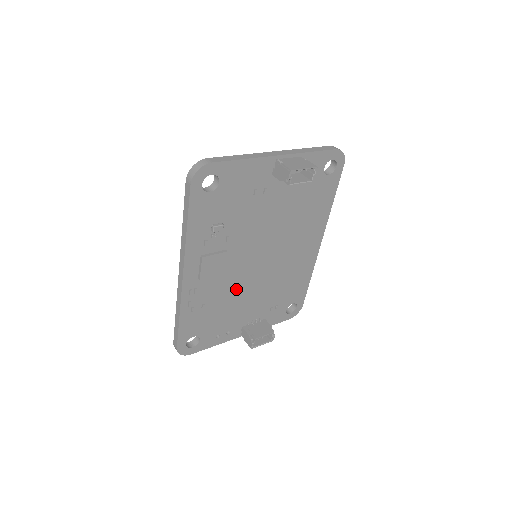
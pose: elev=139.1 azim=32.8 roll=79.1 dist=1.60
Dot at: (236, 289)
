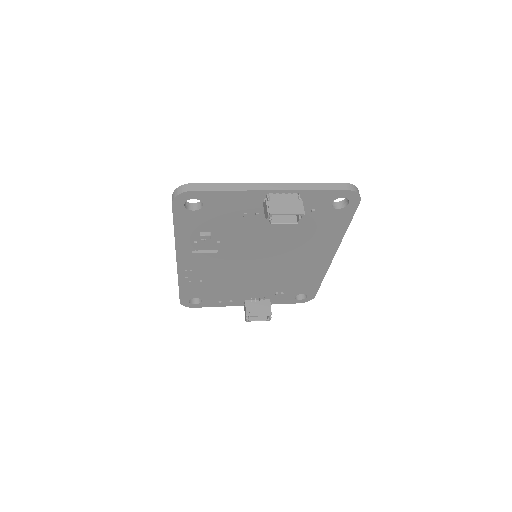
Dot at: (235, 276)
